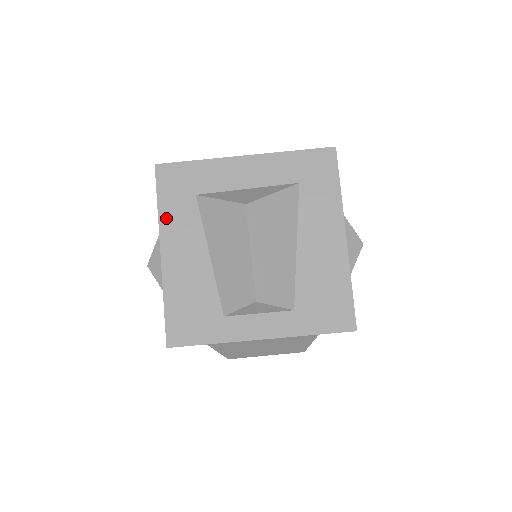
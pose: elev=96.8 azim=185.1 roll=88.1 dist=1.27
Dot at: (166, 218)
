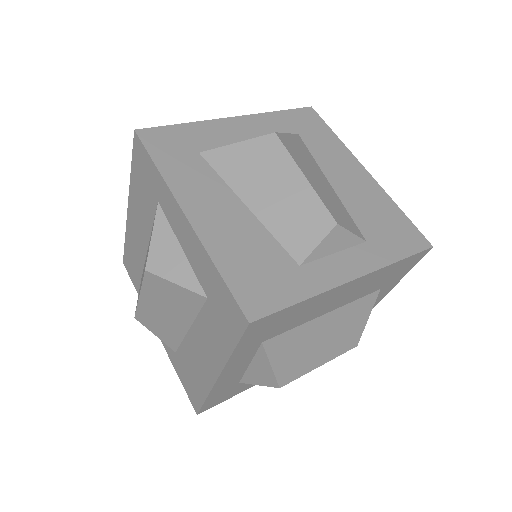
Dot at: (174, 178)
